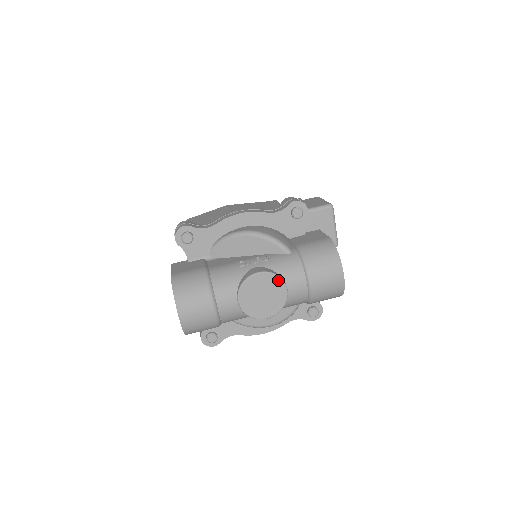
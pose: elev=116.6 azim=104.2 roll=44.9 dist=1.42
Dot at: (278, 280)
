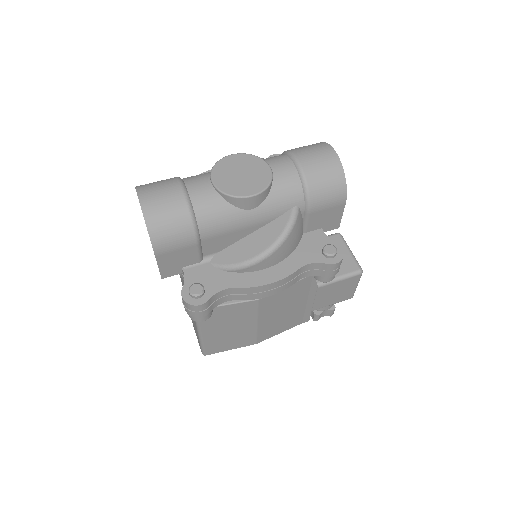
Dot at: (256, 159)
